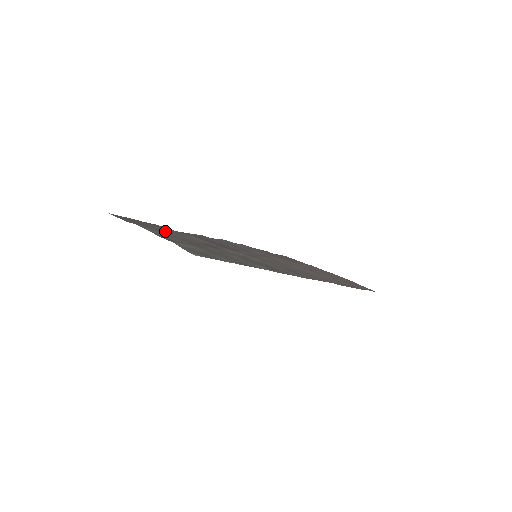
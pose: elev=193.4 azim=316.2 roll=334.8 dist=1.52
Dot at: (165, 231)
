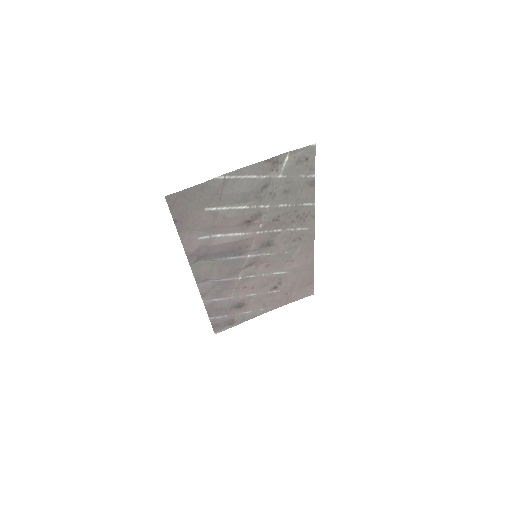
Dot at: (224, 202)
